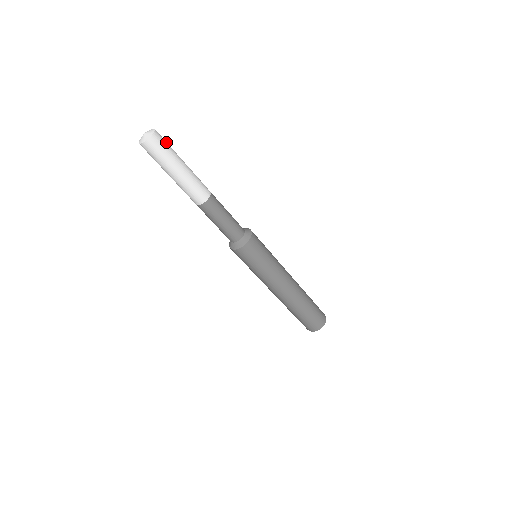
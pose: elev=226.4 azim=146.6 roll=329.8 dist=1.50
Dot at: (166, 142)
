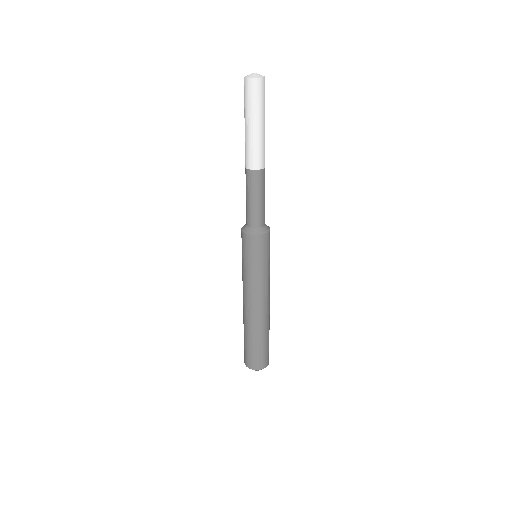
Dot at: occluded
